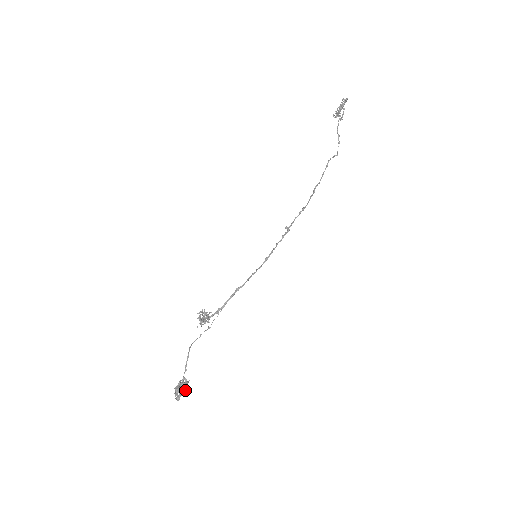
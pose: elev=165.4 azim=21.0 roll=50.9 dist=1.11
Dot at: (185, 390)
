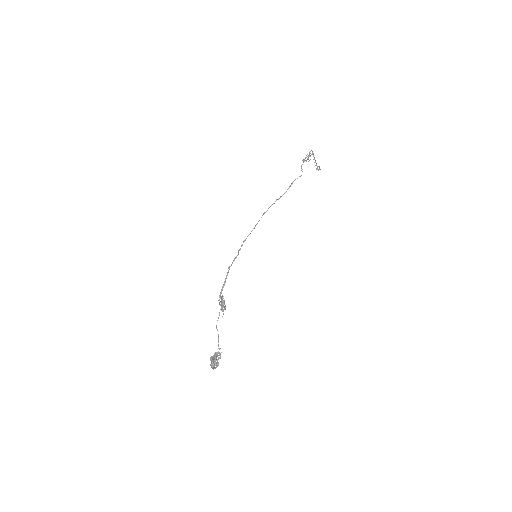
Dot at: (214, 355)
